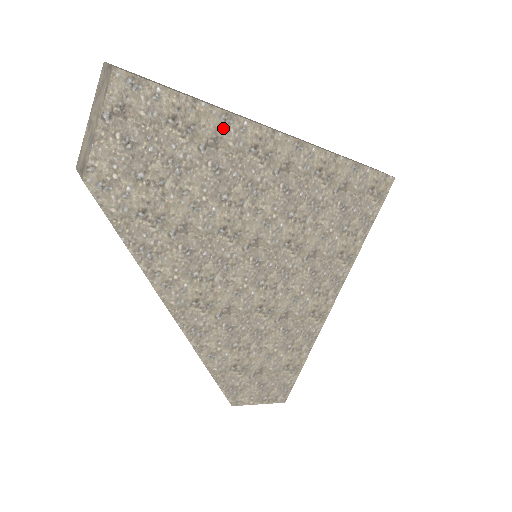
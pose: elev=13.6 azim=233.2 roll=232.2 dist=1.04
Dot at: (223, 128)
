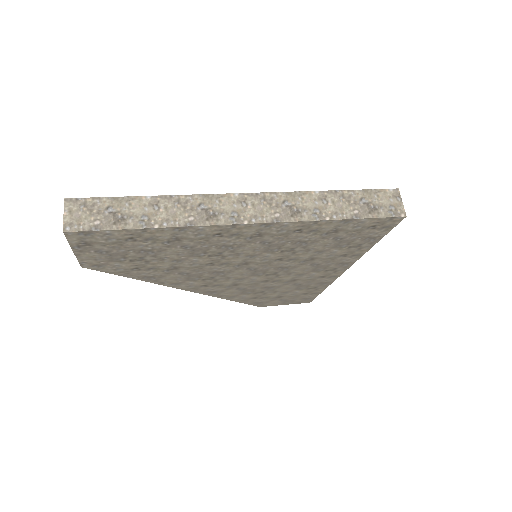
Dot at: (180, 233)
